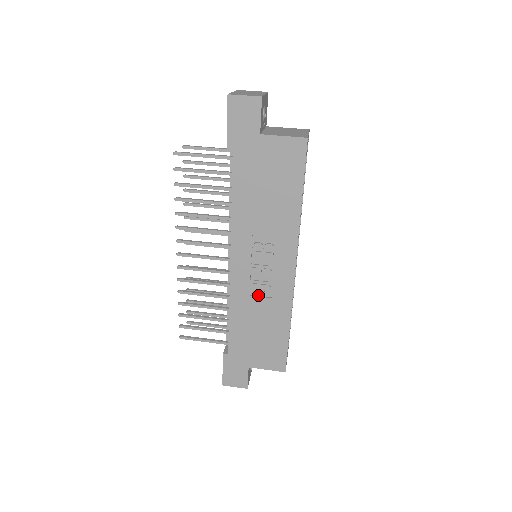
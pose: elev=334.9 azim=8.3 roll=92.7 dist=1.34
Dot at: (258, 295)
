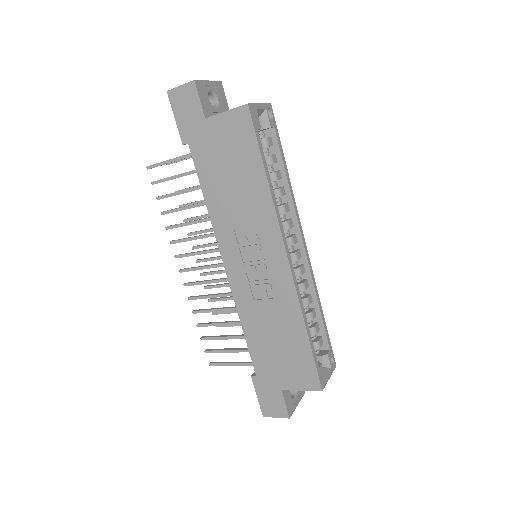
Dot at: (262, 298)
